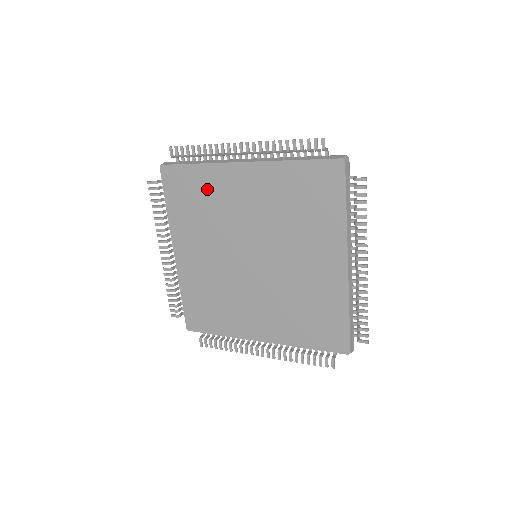
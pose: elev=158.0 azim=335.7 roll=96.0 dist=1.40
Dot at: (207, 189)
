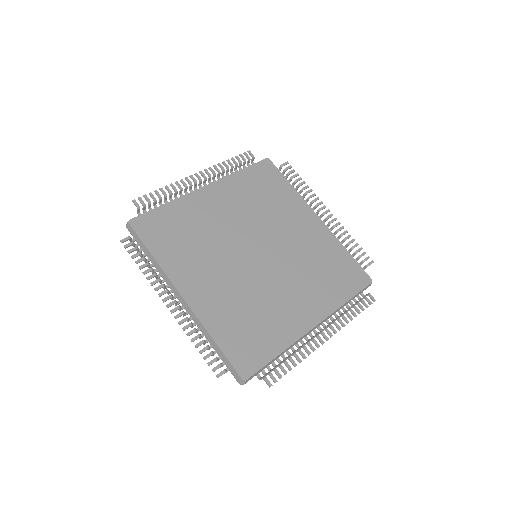
Dot at: (186, 219)
